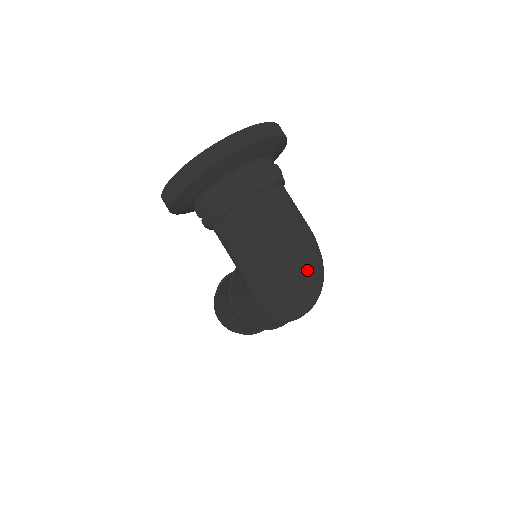
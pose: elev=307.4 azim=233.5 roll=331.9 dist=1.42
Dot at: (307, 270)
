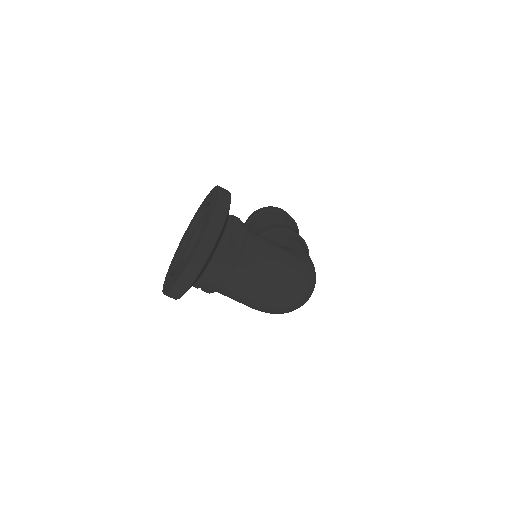
Dot at: (294, 299)
